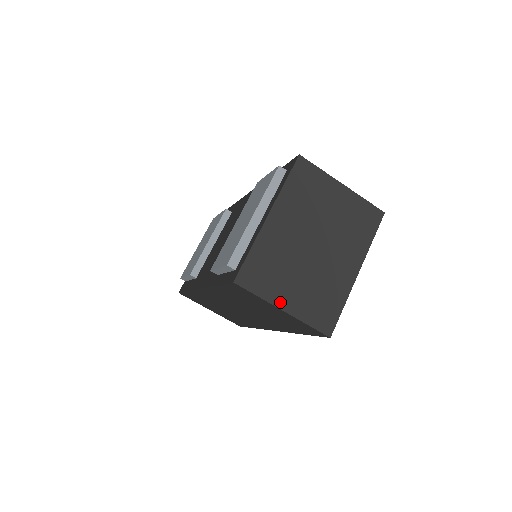
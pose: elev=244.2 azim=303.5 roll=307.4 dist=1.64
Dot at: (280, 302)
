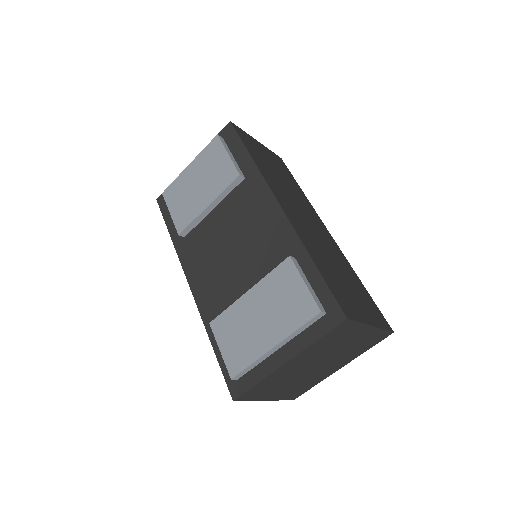
Dot at: (266, 398)
